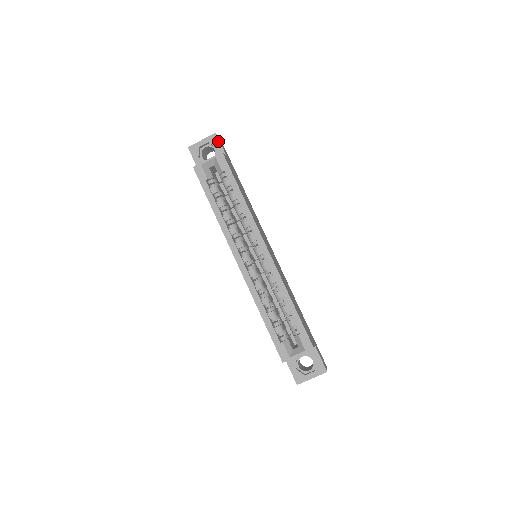
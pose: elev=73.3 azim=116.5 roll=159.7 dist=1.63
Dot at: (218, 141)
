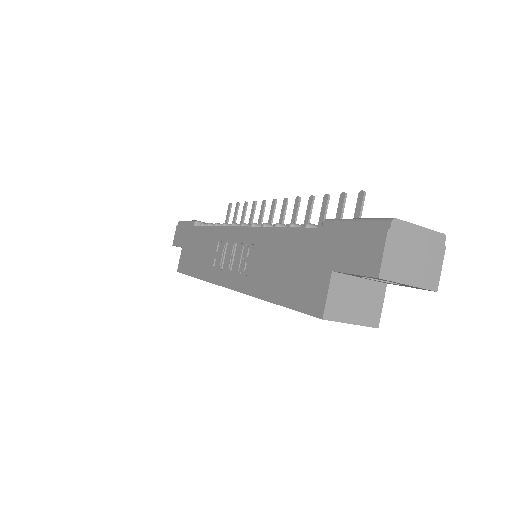
Dot at: occluded
